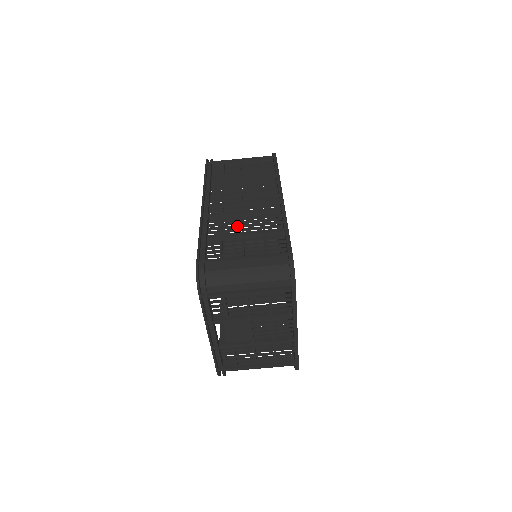
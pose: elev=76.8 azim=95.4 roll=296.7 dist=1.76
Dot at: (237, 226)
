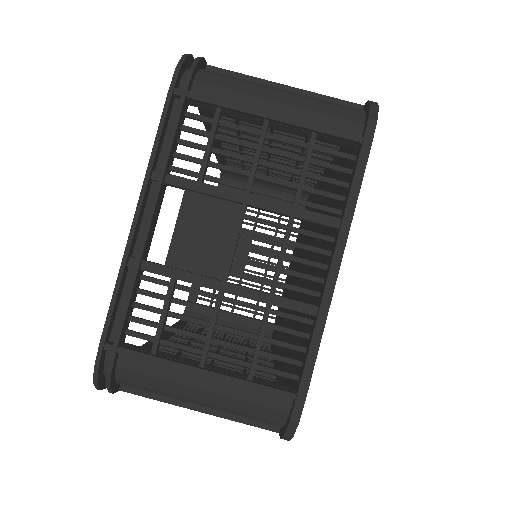
Dot at: occluded
